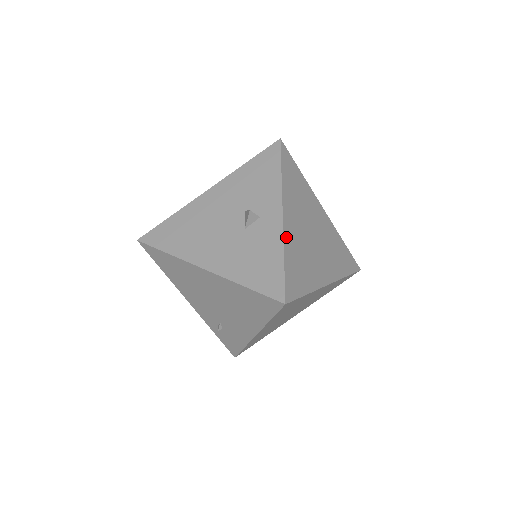
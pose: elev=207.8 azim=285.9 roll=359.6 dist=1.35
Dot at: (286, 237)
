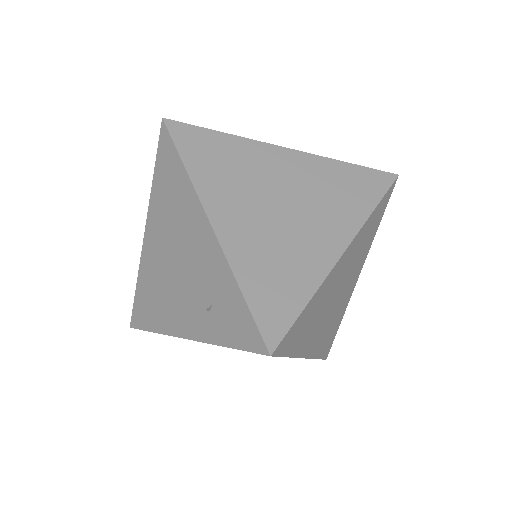
Dot at: occluded
